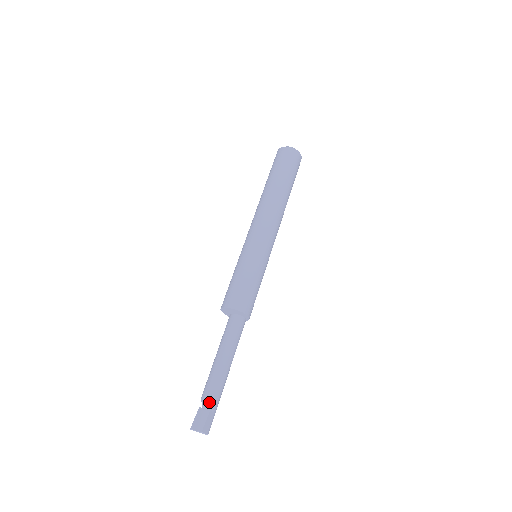
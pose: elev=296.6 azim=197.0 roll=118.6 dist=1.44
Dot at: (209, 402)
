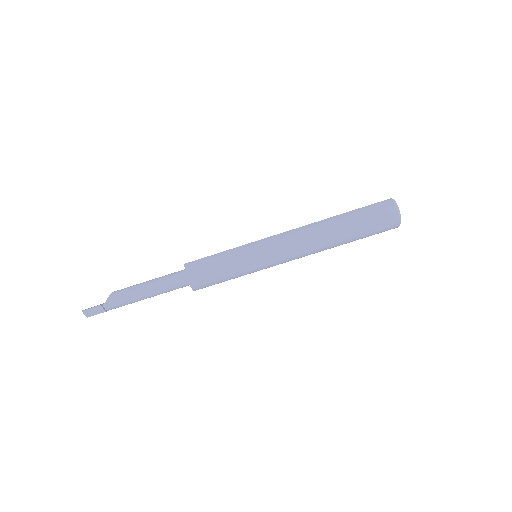
Dot at: (111, 307)
